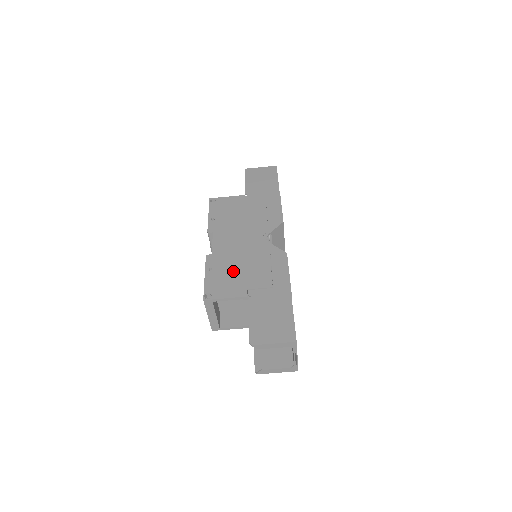
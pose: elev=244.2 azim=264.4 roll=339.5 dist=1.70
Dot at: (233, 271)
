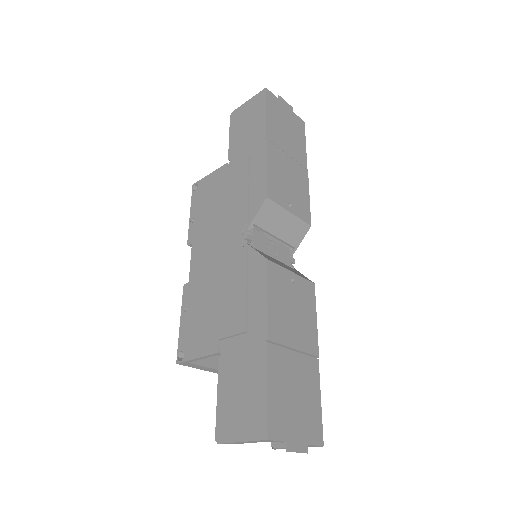
Dot at: (206, 308)
